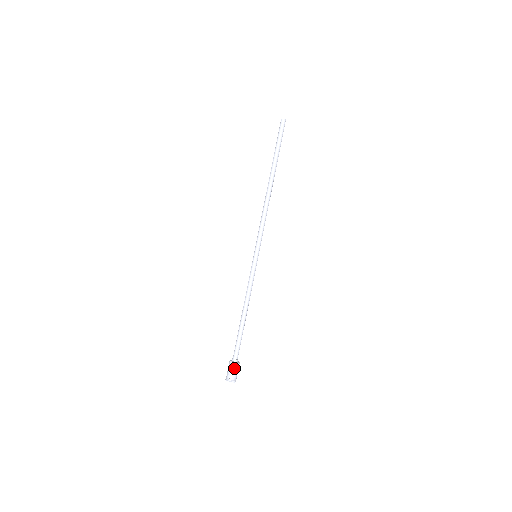
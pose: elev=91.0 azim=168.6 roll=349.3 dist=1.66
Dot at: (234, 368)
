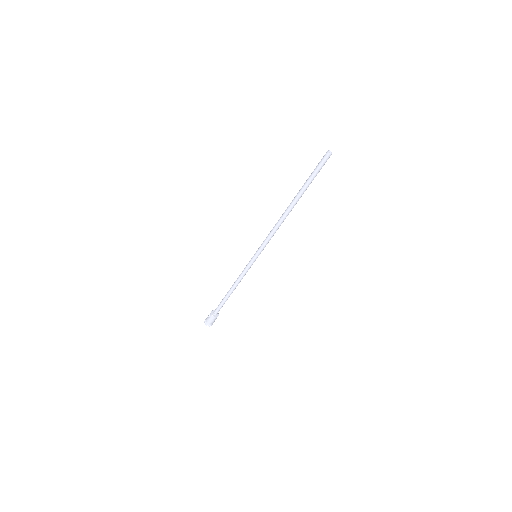
Dot at: (214, 320)
